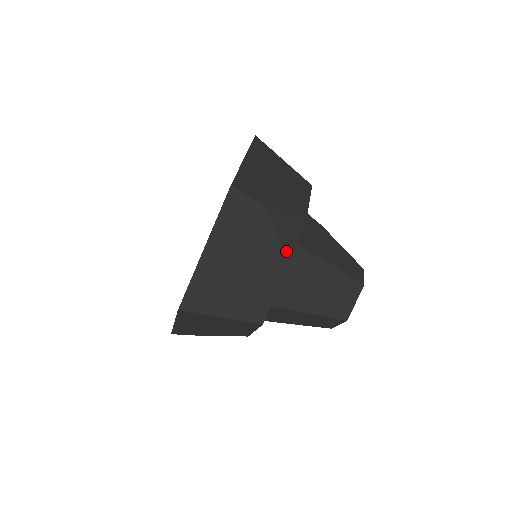
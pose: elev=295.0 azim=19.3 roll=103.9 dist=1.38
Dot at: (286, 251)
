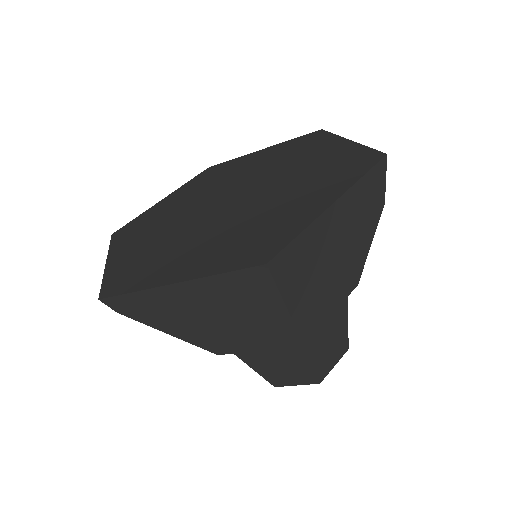
Dot at: (363, 268)
